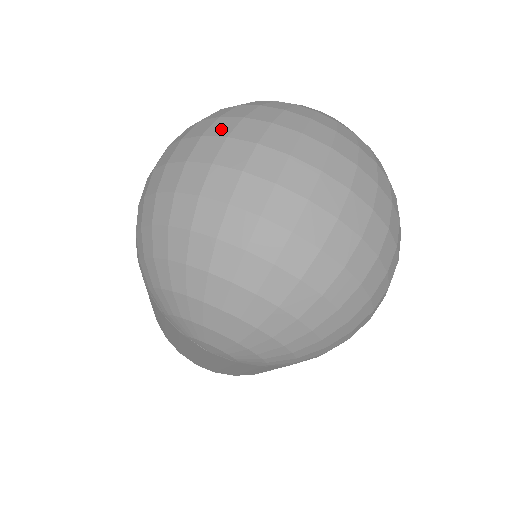
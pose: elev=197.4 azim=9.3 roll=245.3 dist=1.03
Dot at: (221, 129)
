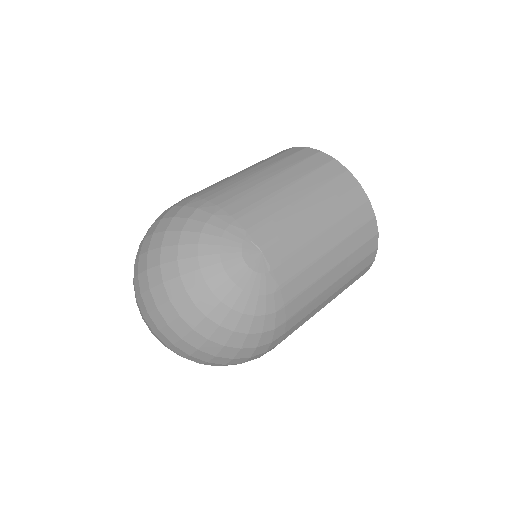
Dot at: (141, 264)
